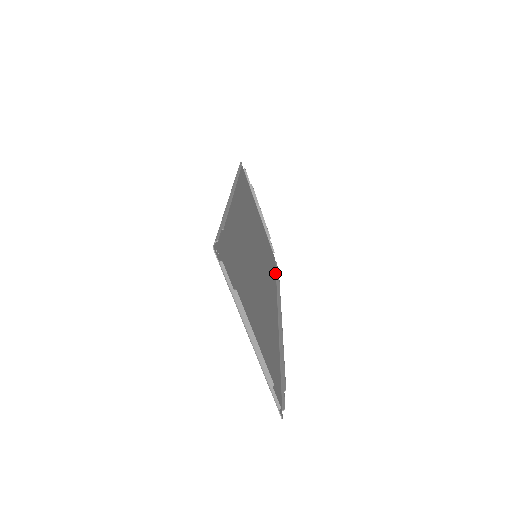
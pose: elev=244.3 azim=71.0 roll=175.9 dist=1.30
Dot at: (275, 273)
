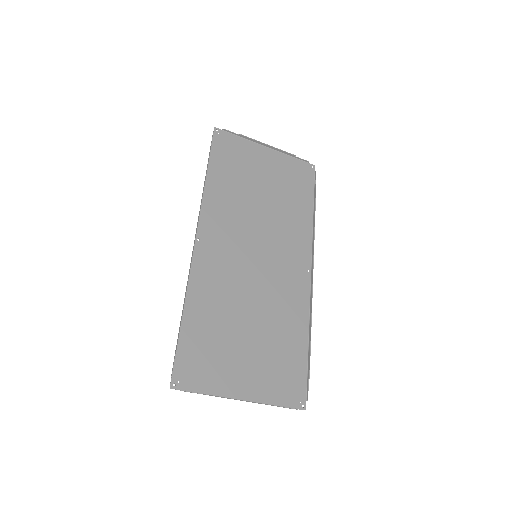
Dot at: (311, 198)
